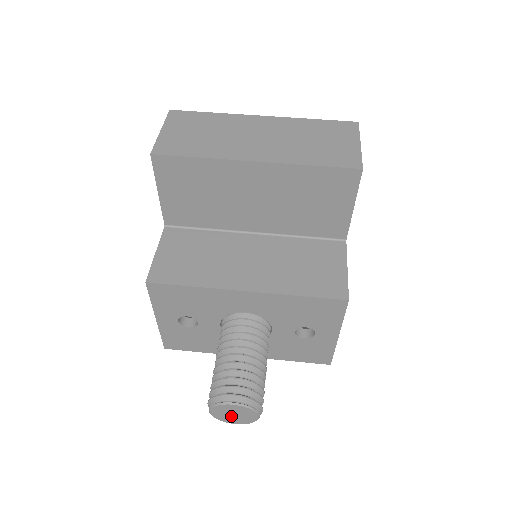
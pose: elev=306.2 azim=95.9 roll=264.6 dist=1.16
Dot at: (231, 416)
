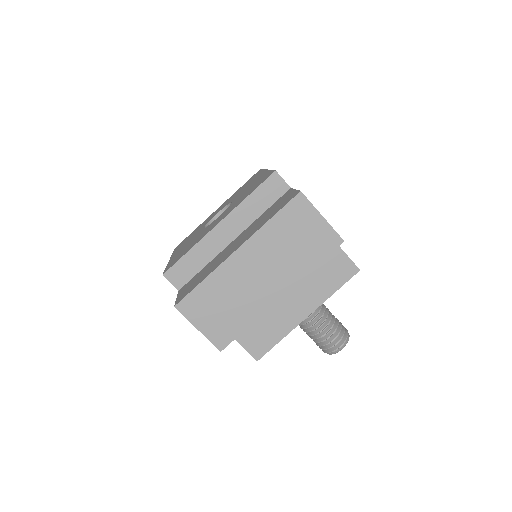
Dot at: occluded
